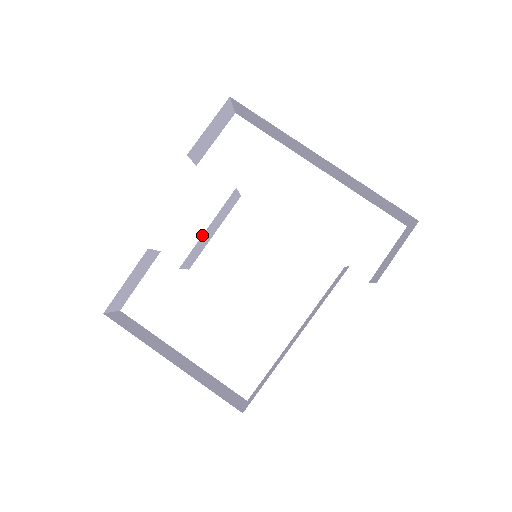
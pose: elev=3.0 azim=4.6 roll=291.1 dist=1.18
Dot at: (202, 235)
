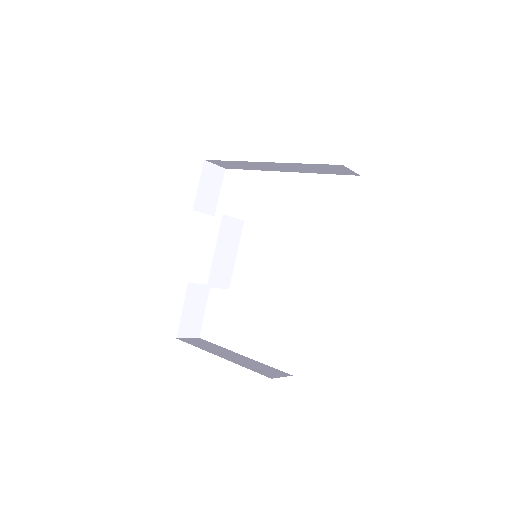
Dot at: (213, 257)
